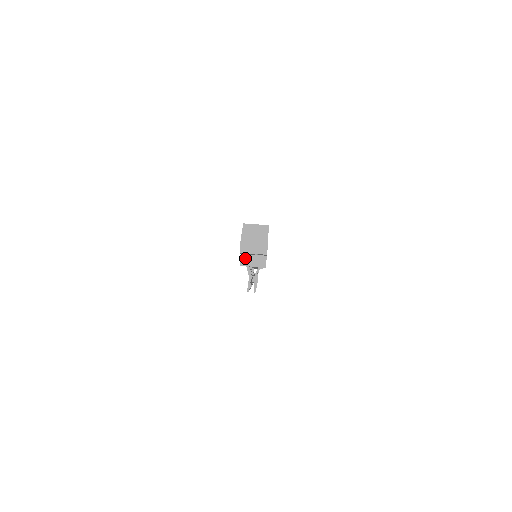
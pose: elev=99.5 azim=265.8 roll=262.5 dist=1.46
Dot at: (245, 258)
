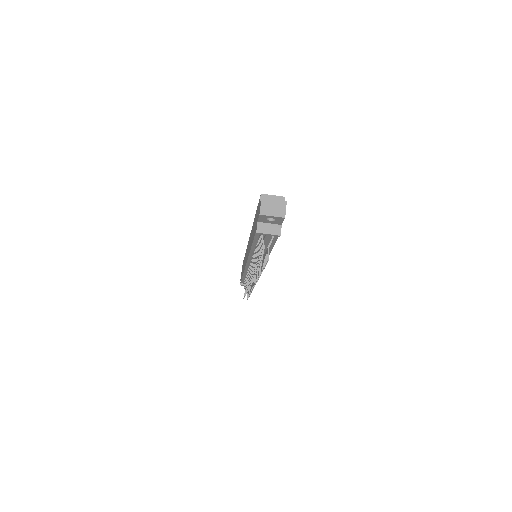
Dot at: (261, 226)
